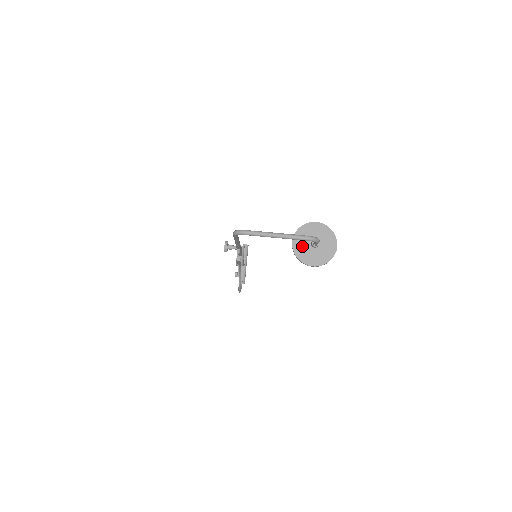
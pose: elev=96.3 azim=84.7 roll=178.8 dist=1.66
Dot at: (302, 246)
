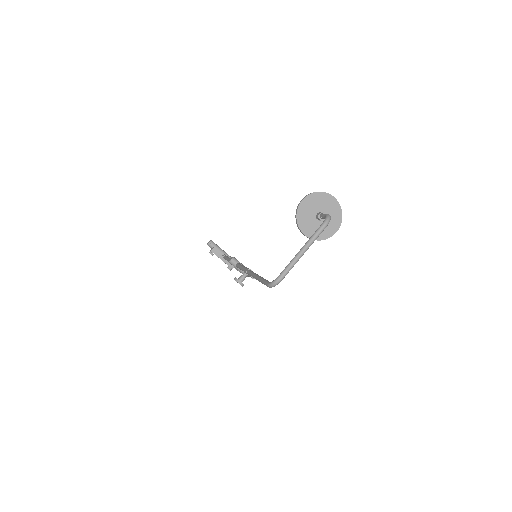
Dot at: (314, 229)
